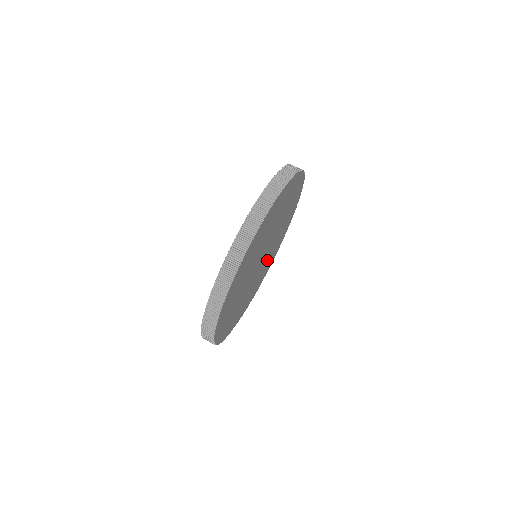
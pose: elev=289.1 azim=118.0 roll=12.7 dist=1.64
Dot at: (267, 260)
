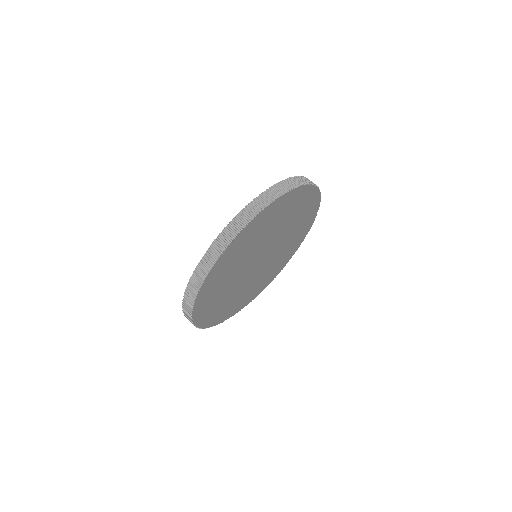
Dot at: (276, 259)
